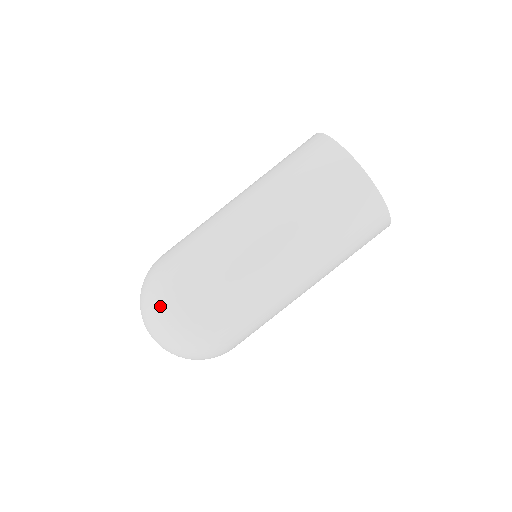
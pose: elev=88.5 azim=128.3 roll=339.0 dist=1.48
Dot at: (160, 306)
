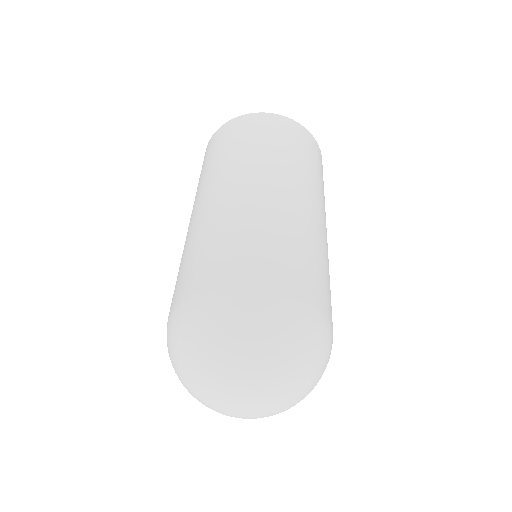
Dot at: (170, 340)
